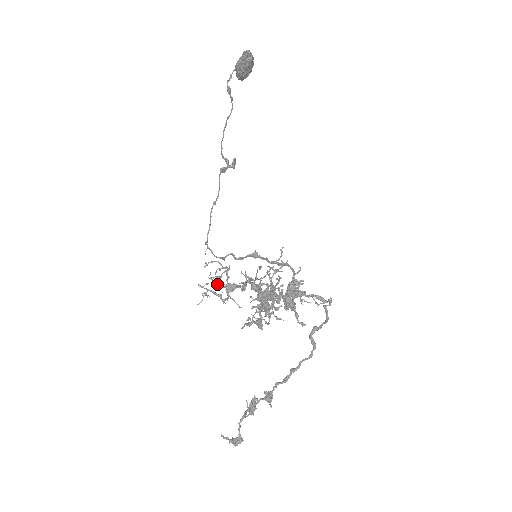
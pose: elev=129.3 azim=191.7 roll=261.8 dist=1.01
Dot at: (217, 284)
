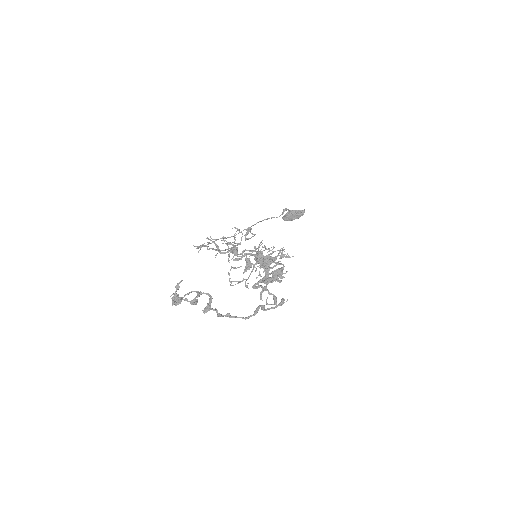
Dot at: (226, 243)
